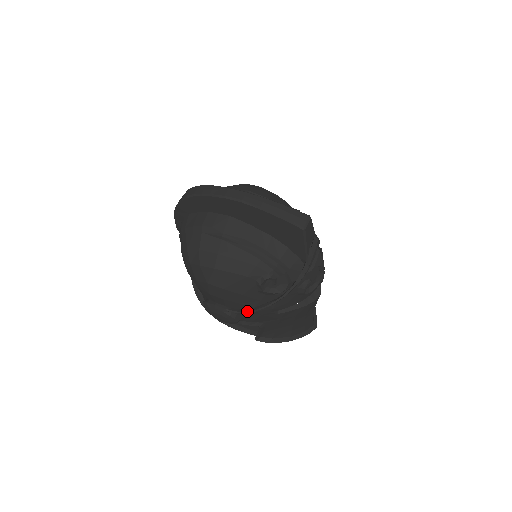
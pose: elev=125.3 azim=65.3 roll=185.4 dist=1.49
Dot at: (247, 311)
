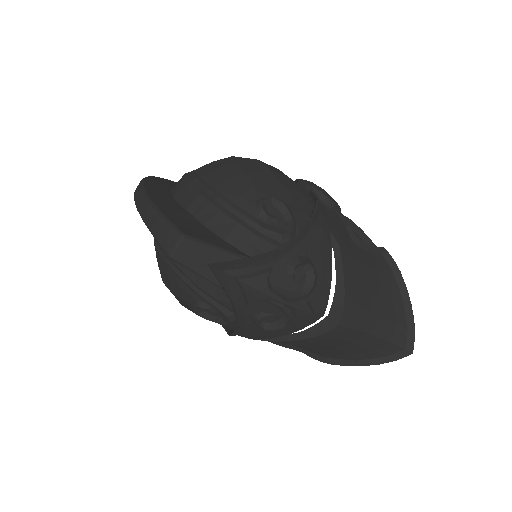
Dot at: (227, 332)
